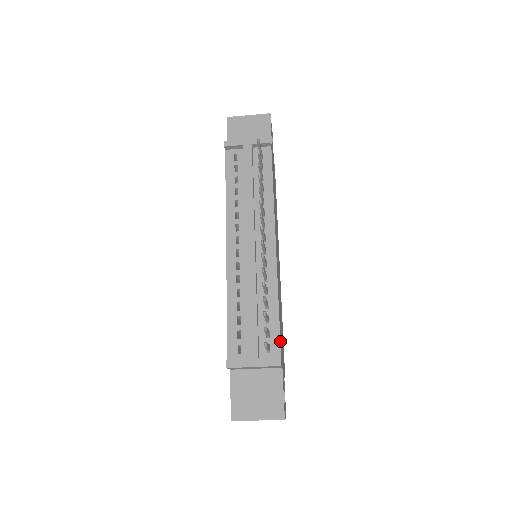
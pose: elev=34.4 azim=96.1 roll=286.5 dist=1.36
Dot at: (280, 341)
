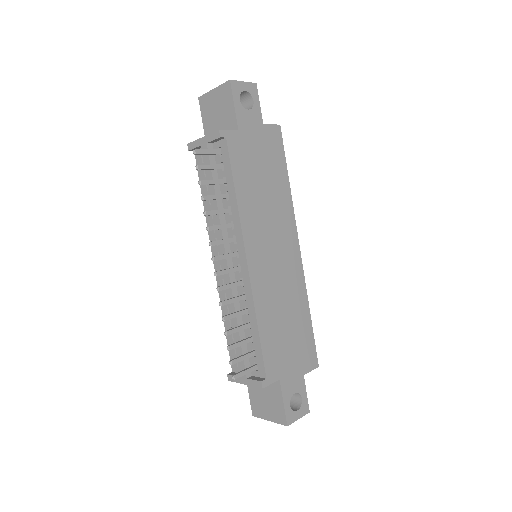
Dot at: (264, 361)
